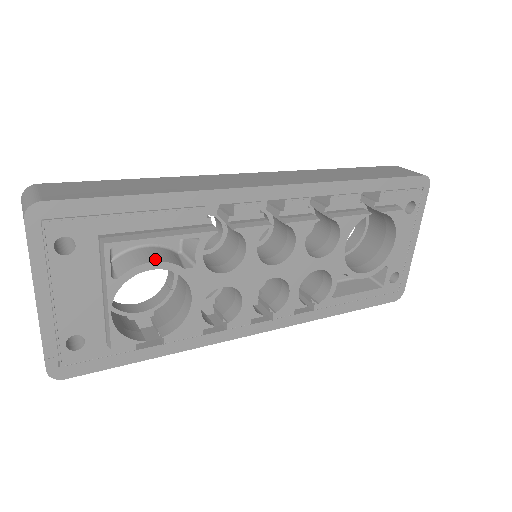
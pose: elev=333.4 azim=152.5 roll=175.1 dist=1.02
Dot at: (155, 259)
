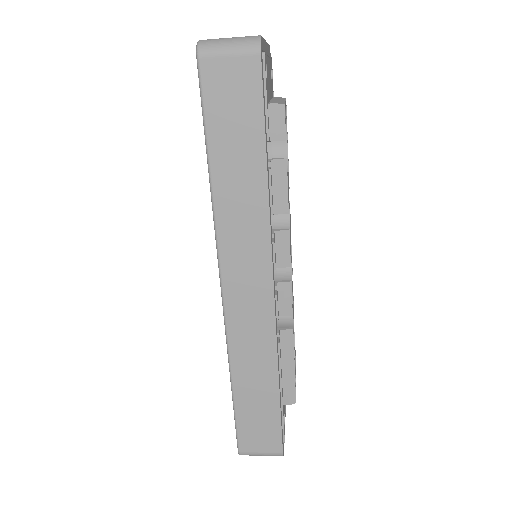
Dot at: (284, 141)
